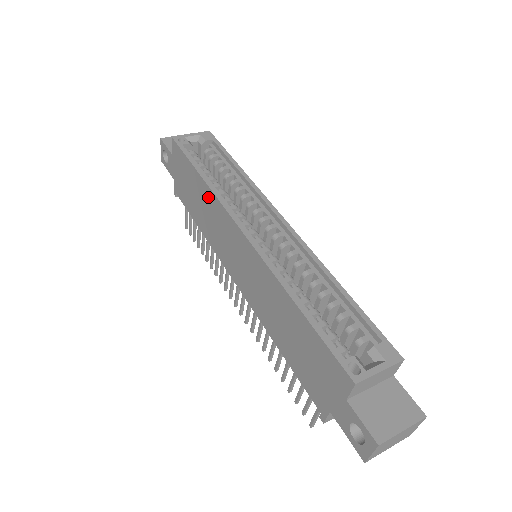
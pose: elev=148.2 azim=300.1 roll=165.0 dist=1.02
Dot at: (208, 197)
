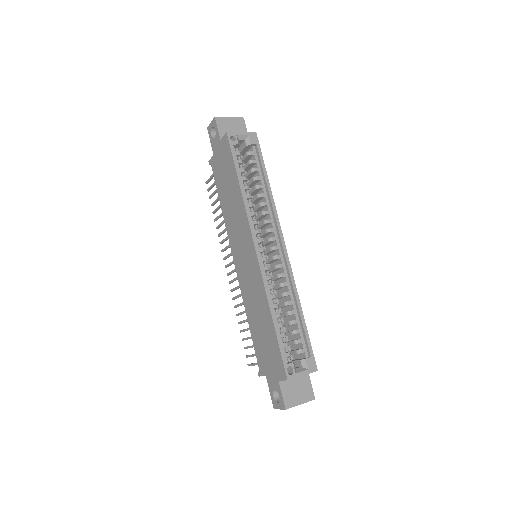
Dot at: (239, 203)
